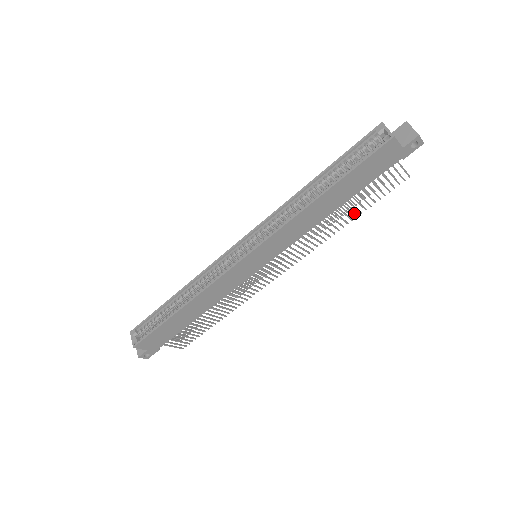
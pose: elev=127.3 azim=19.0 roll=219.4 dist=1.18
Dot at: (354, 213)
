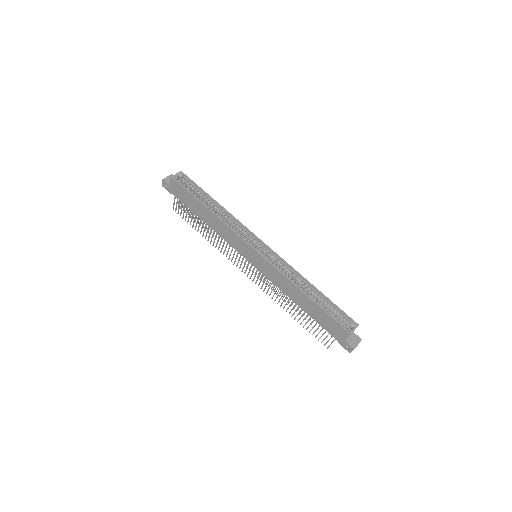
Dot at: occluded
